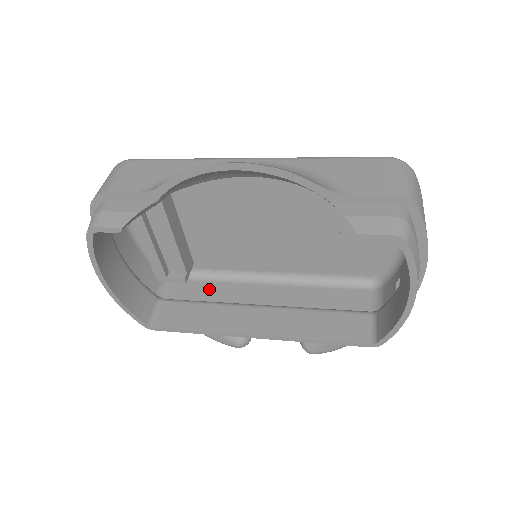
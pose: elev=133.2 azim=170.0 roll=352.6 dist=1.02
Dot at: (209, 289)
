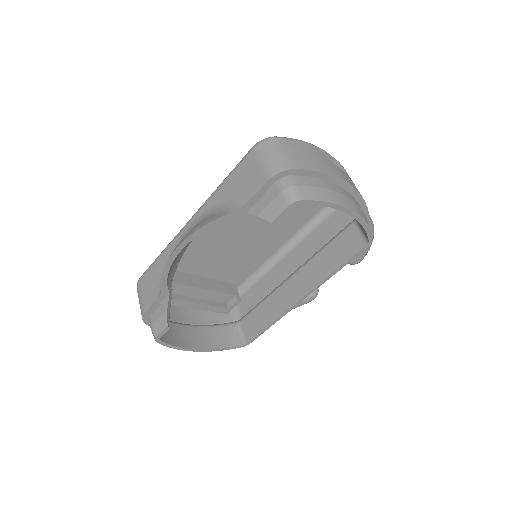
Dot at: (258, 290)
